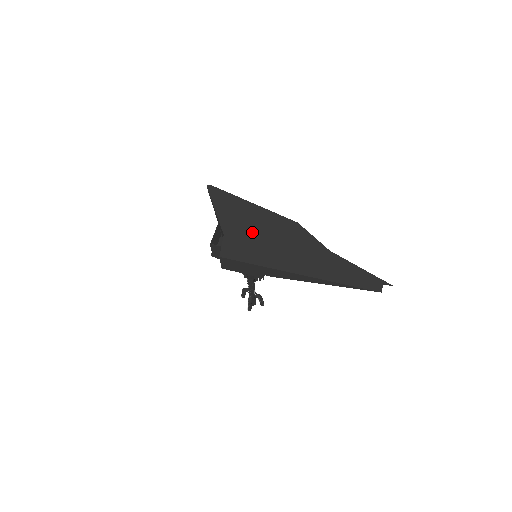
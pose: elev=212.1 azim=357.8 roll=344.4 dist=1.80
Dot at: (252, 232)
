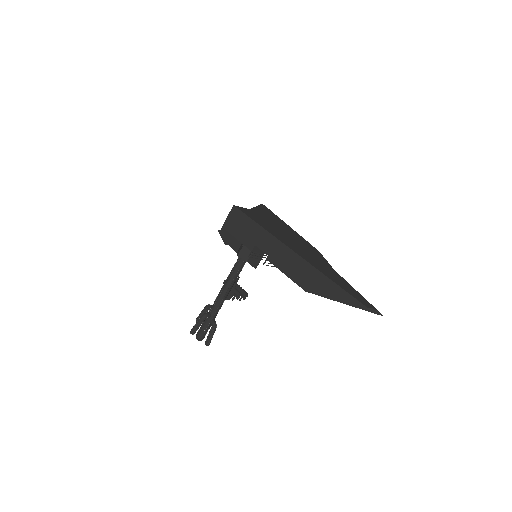
Dot at: (274, 224)
